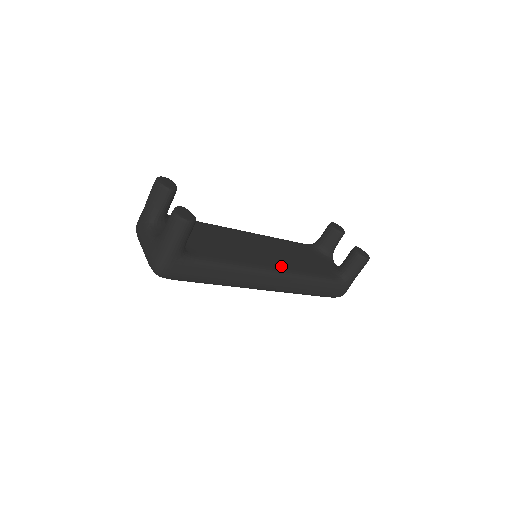
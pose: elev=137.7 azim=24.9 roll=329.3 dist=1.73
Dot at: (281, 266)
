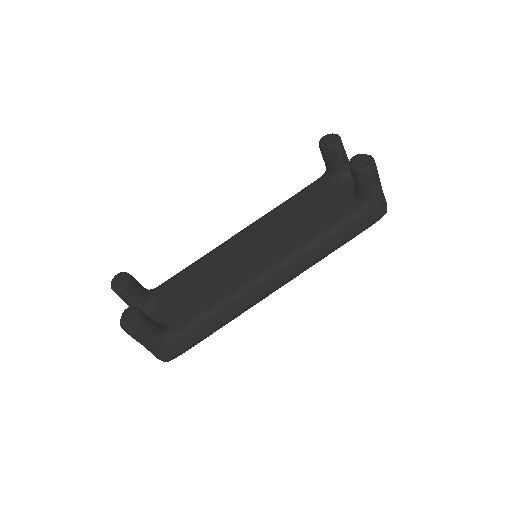
Dot at: (276, 256)
